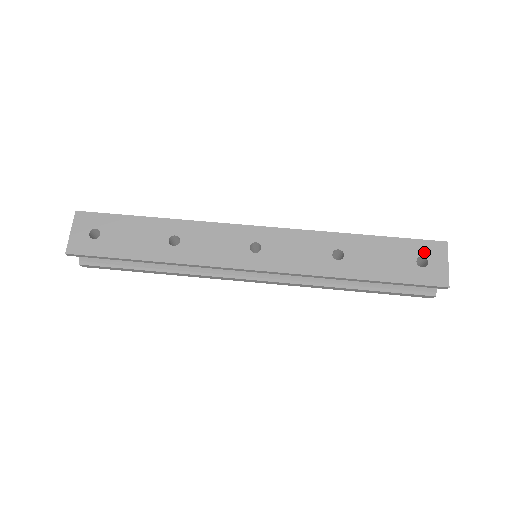
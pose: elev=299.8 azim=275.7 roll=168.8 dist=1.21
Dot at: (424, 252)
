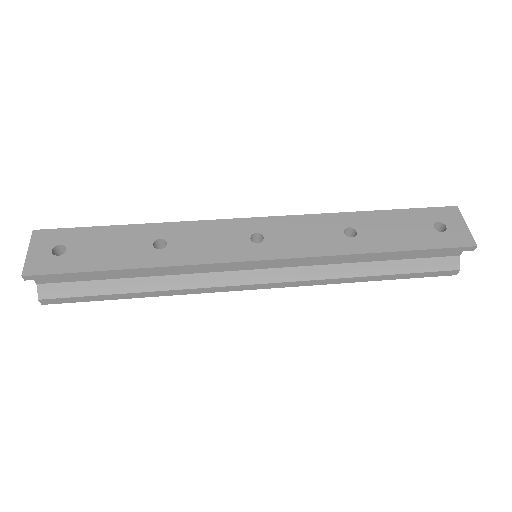
Dot at: (438, 218)
